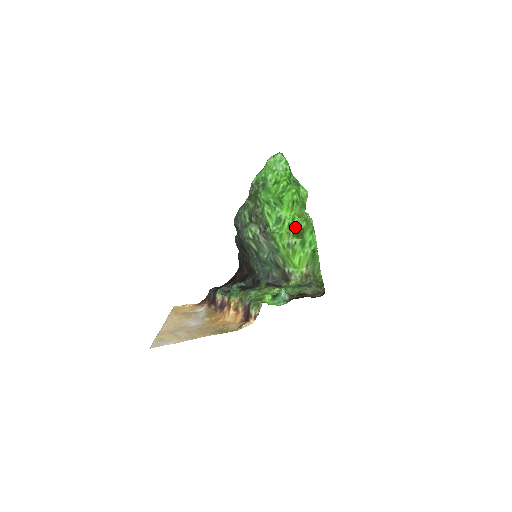
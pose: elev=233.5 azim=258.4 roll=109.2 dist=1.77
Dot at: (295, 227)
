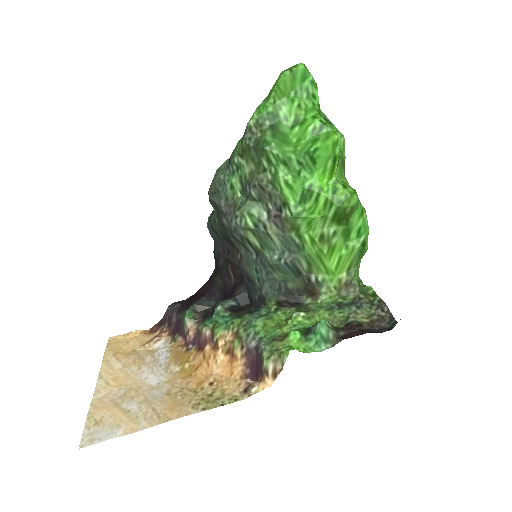
Dot at: (338, 206)
